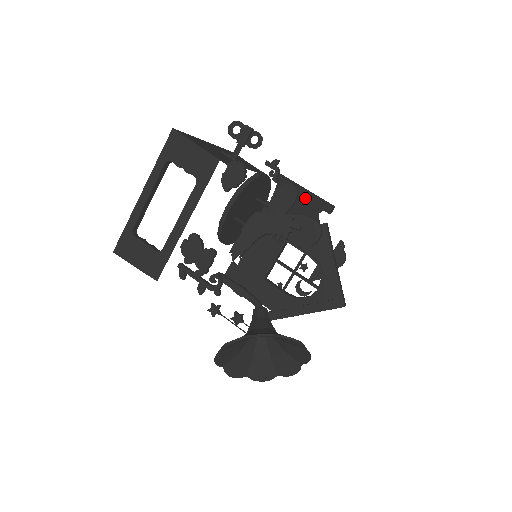
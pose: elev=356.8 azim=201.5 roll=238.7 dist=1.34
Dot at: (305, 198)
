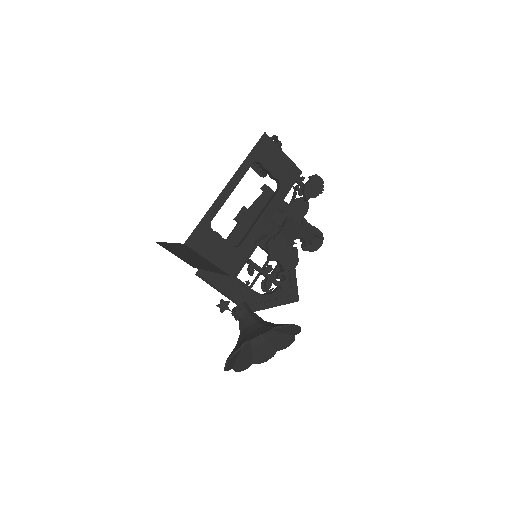
Dot at: occluded
